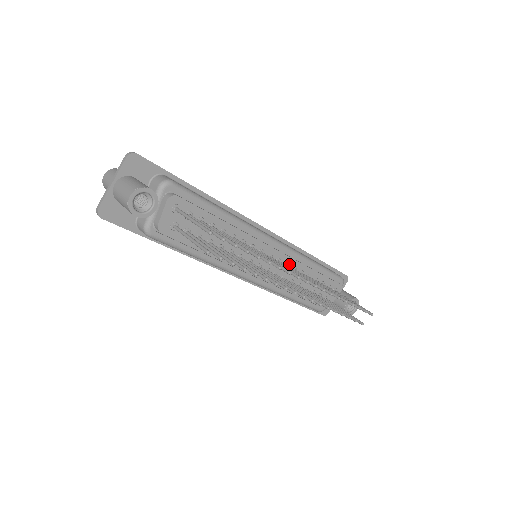
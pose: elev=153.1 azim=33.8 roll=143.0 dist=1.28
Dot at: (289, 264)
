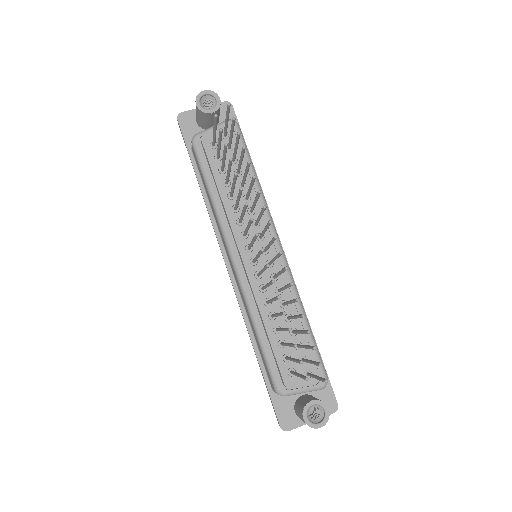
Dot at: (278, 279)
